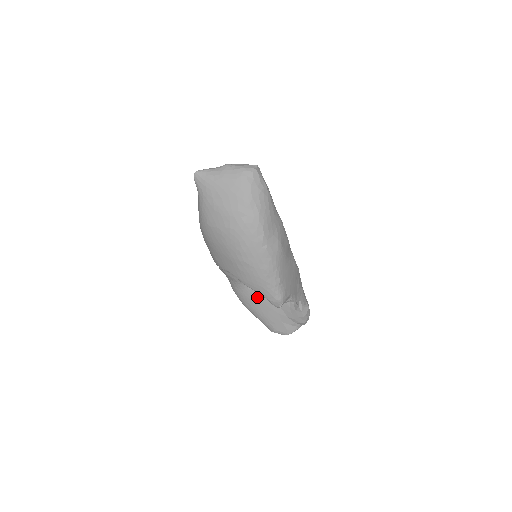
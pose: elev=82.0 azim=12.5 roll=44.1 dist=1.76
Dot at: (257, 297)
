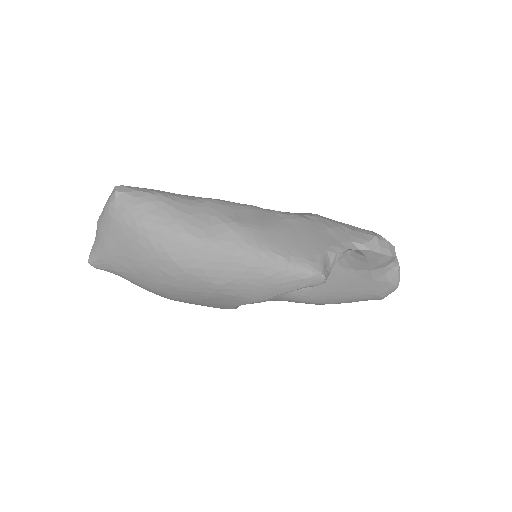
Dot at: (321, 286)
